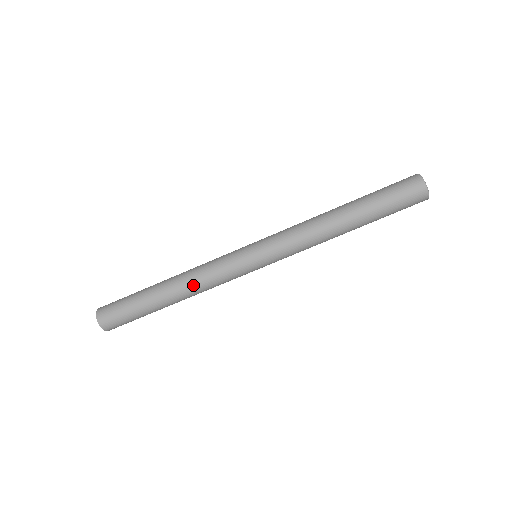
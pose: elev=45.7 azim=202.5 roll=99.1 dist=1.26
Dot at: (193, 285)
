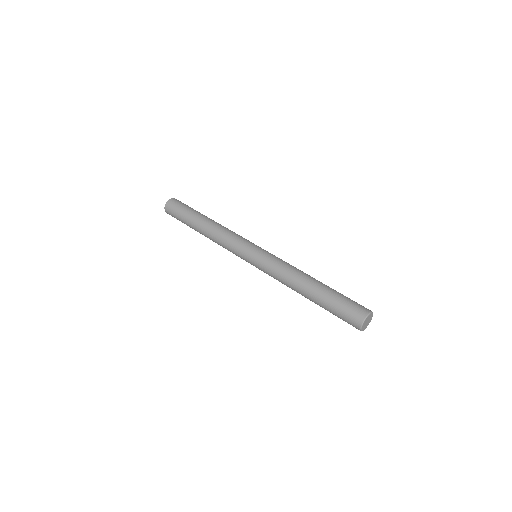
Dot at: (215, 235)
